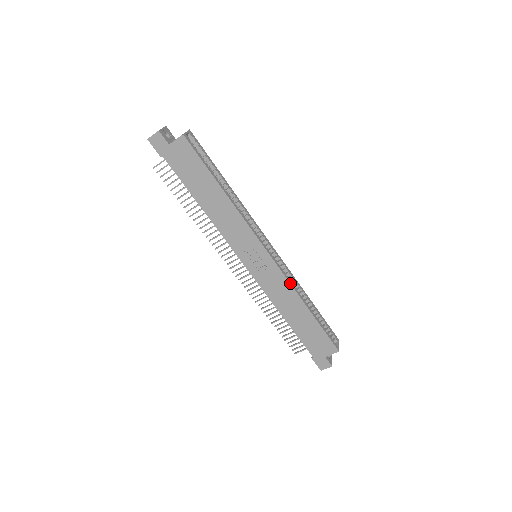
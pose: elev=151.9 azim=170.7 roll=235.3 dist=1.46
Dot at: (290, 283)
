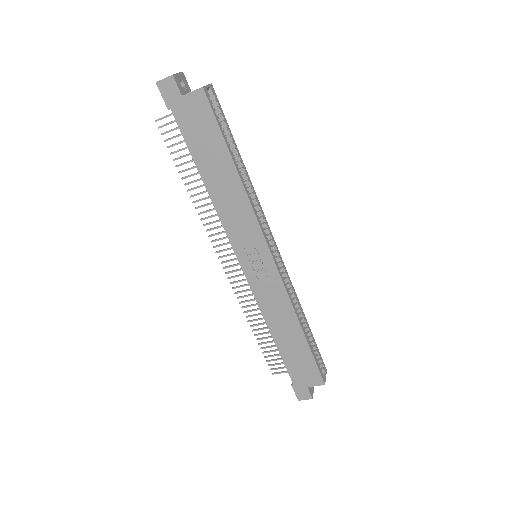
Dot at: (289, 297)
